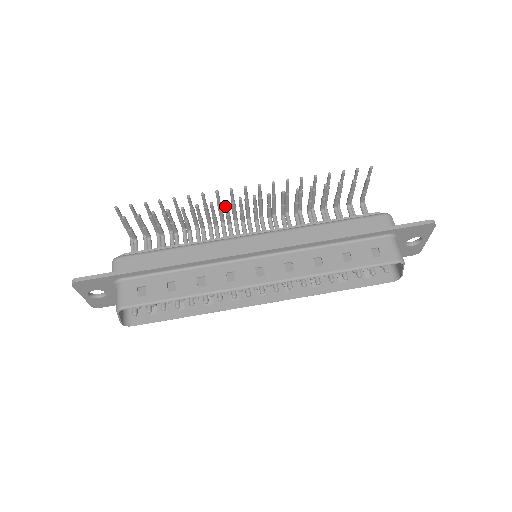
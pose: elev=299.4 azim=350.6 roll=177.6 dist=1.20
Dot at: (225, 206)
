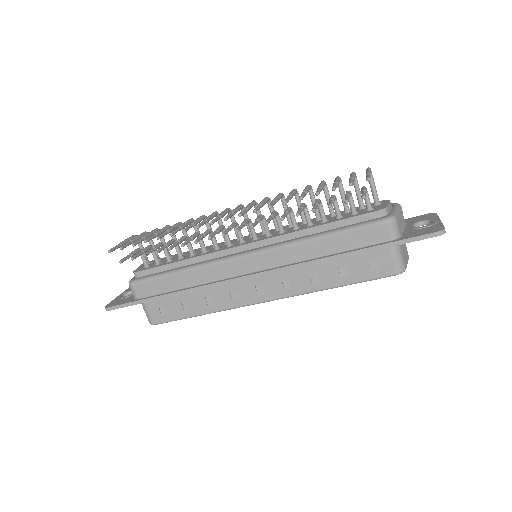
Dot at: (211, 237)
